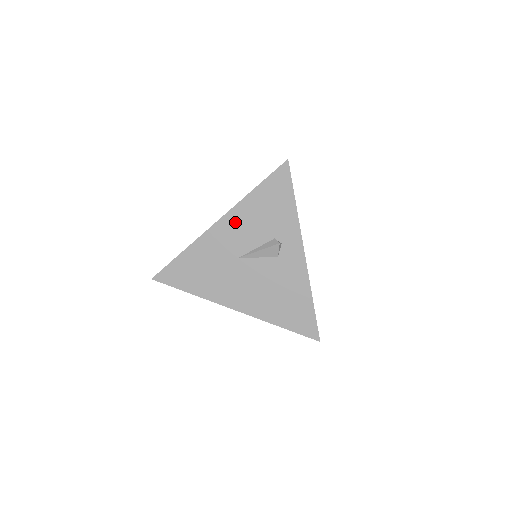
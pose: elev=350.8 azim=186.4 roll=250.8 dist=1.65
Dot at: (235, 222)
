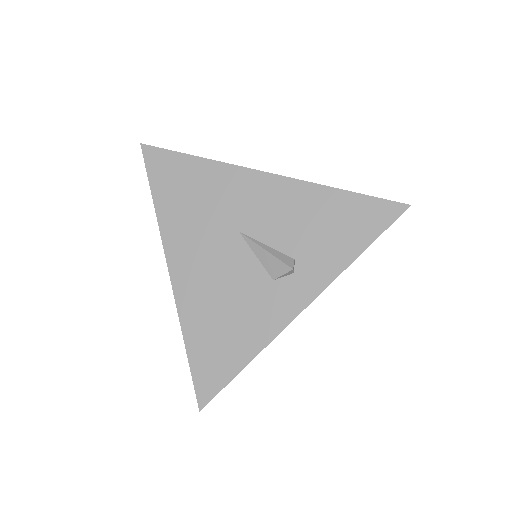
Dot at: (281, 195)
